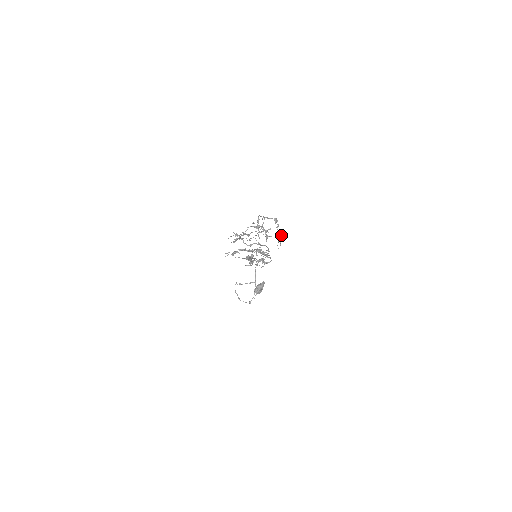
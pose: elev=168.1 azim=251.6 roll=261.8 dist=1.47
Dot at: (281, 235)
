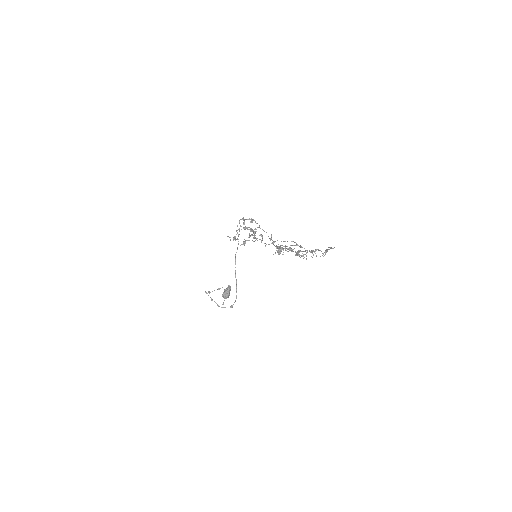
Dot at: occluded
